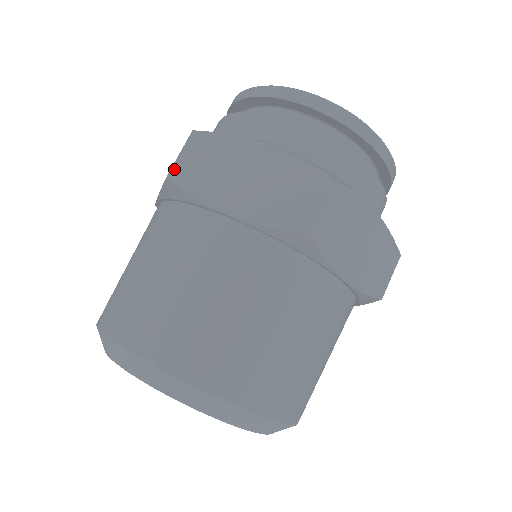
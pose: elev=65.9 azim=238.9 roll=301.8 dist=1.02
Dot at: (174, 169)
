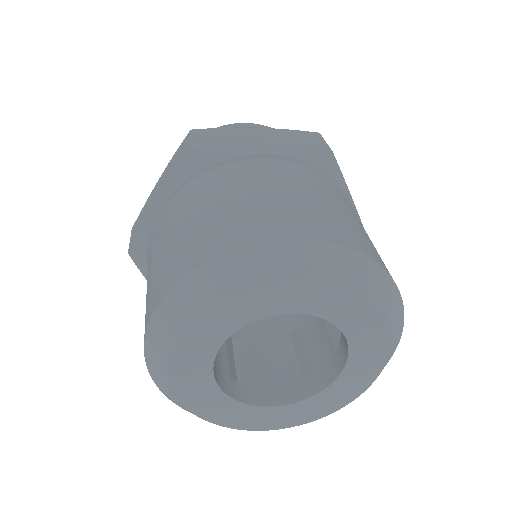
Dot at: (130, 246)
